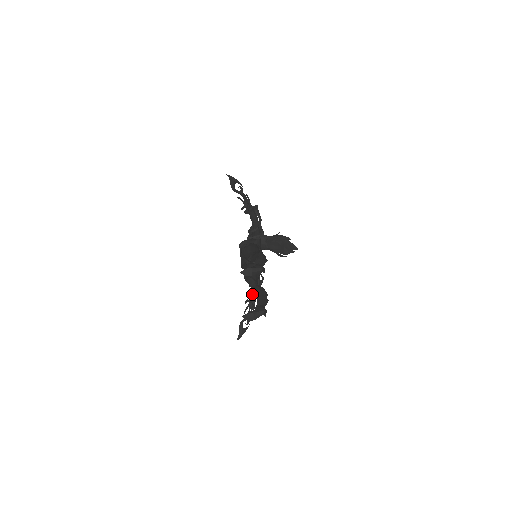
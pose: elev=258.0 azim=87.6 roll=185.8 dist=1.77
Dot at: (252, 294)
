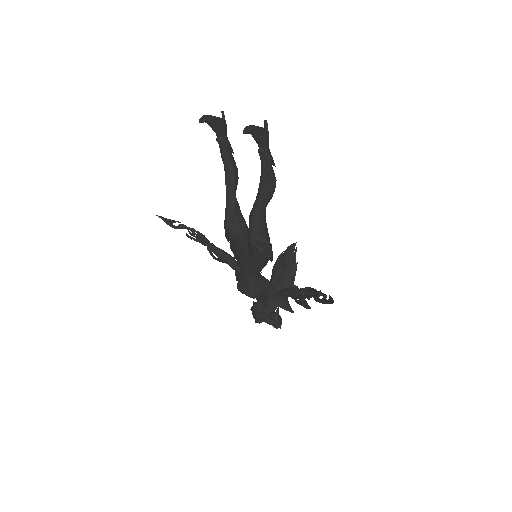
Dot at: (299, 294)
